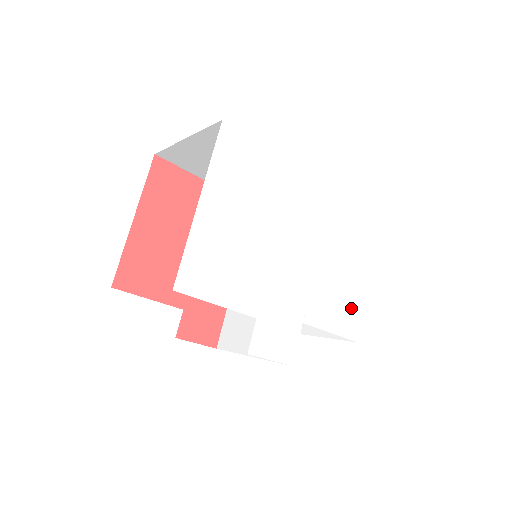
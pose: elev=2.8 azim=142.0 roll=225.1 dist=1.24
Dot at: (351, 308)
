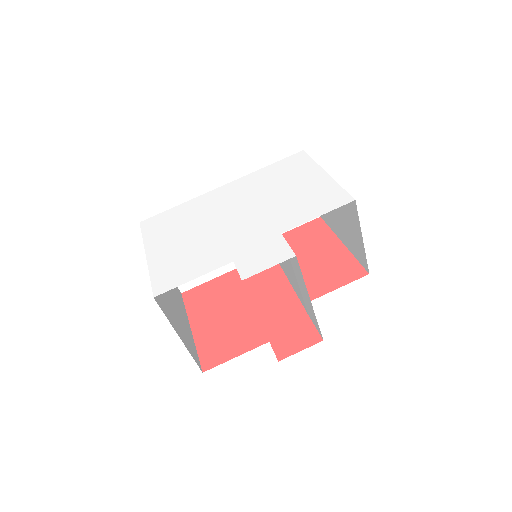
Dot at: (325, 194)
